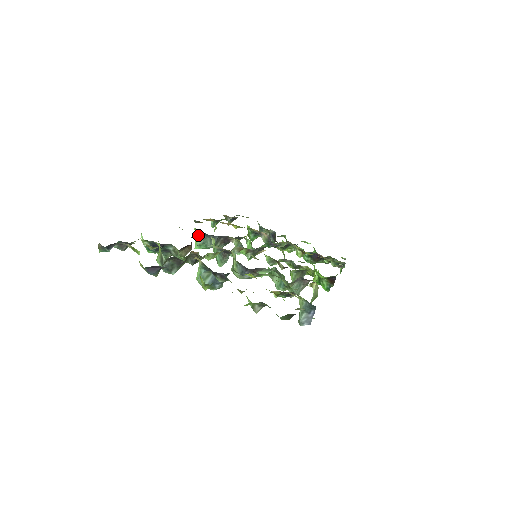
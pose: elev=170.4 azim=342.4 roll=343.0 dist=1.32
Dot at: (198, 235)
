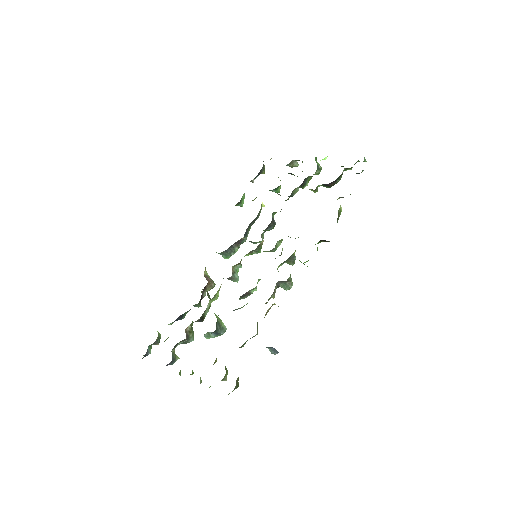
Dot at: (218, 253)
